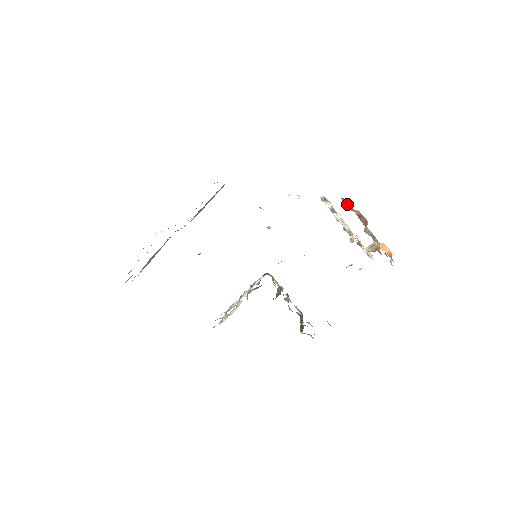
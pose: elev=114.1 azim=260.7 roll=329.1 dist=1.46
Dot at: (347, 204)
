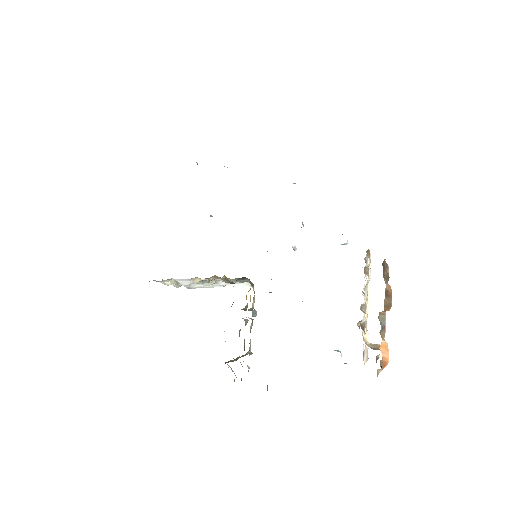
Dot at: (386, 272)
